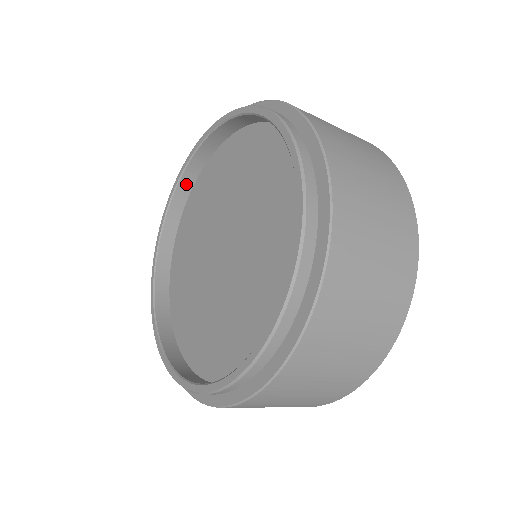
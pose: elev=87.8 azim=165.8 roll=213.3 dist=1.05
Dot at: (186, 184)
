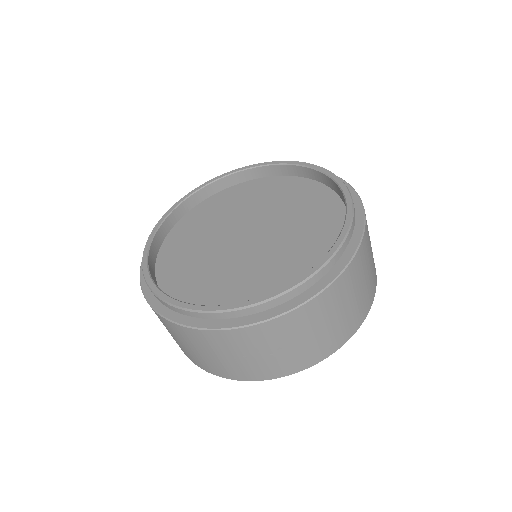
Dot at: (281, 170)
